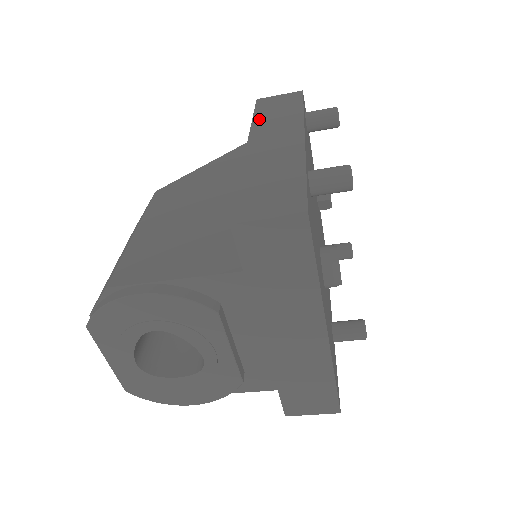
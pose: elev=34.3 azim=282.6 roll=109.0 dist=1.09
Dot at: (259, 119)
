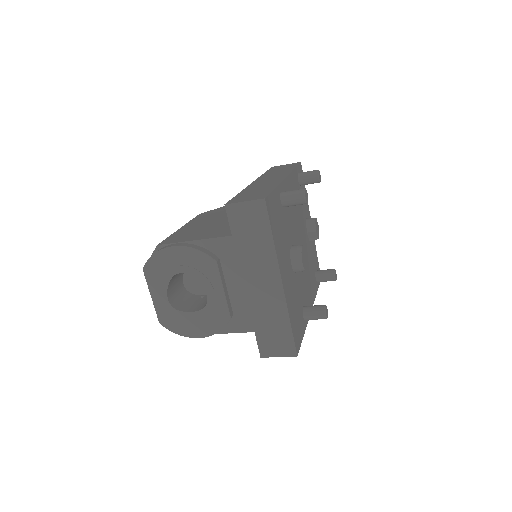
Dot at: (267, 173)
